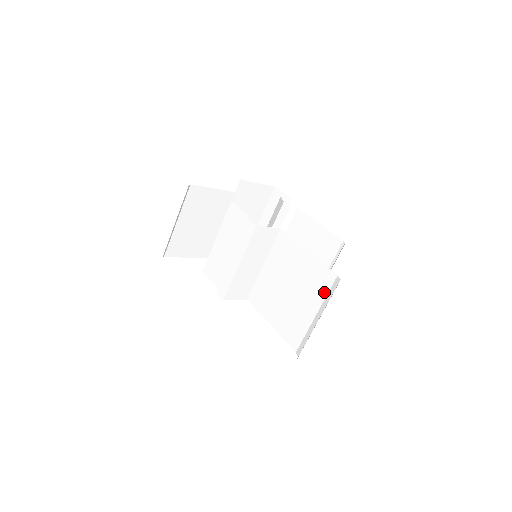
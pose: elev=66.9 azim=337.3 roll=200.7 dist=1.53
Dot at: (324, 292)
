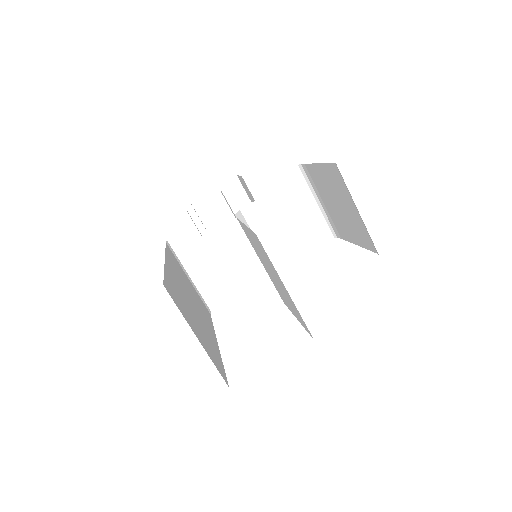
Dot at: (269, 259)
